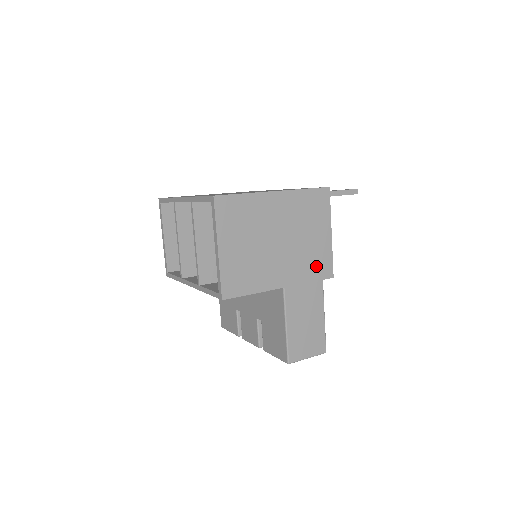
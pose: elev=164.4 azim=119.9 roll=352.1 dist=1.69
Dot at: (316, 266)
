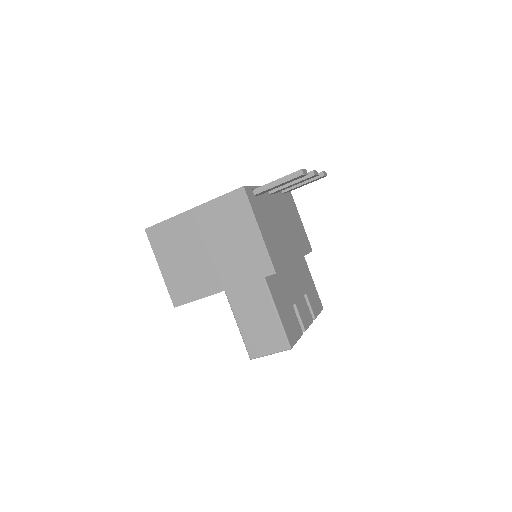
Dot at: (252, 265)
